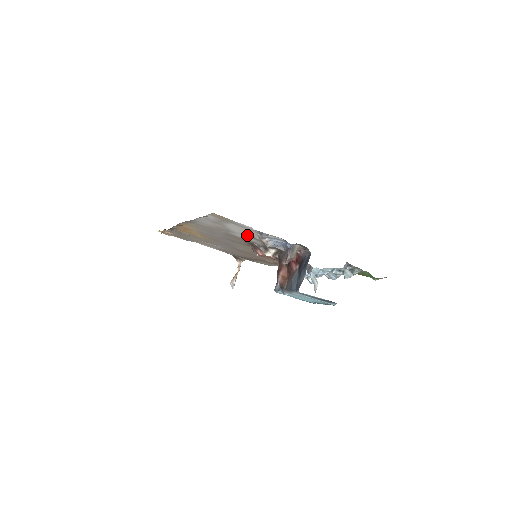
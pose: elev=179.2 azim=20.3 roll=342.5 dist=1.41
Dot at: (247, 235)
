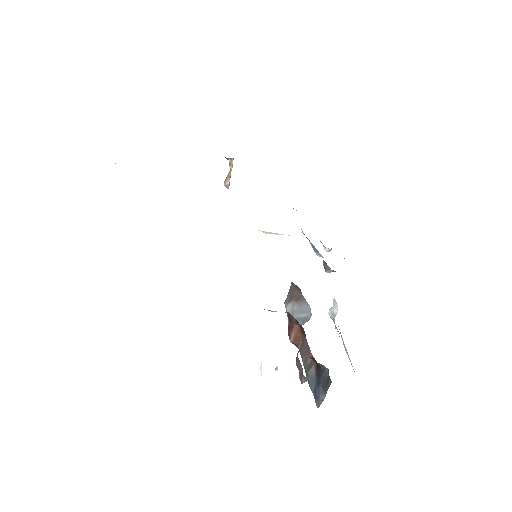
Dot at: occluded
